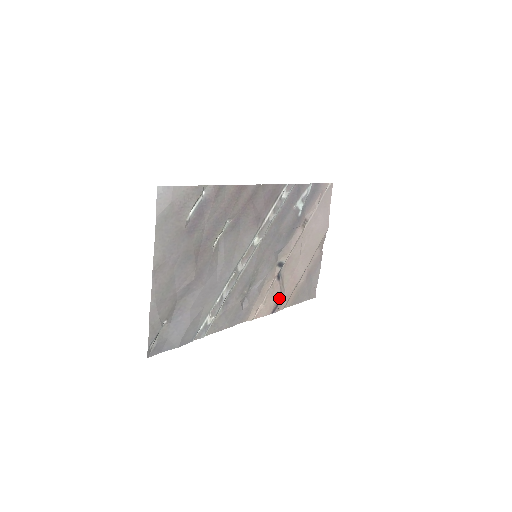
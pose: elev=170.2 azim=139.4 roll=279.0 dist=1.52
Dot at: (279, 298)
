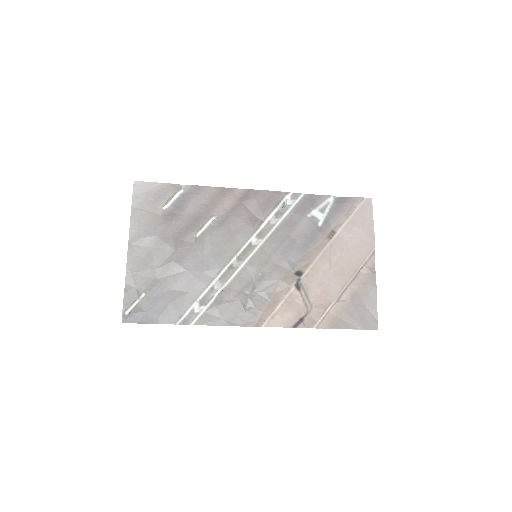
Dot at: (304, 313)
